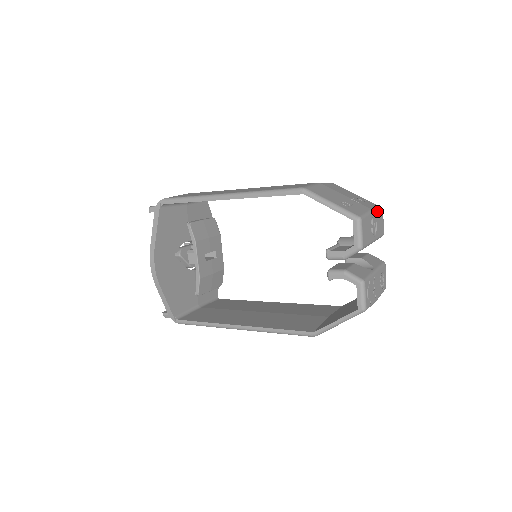
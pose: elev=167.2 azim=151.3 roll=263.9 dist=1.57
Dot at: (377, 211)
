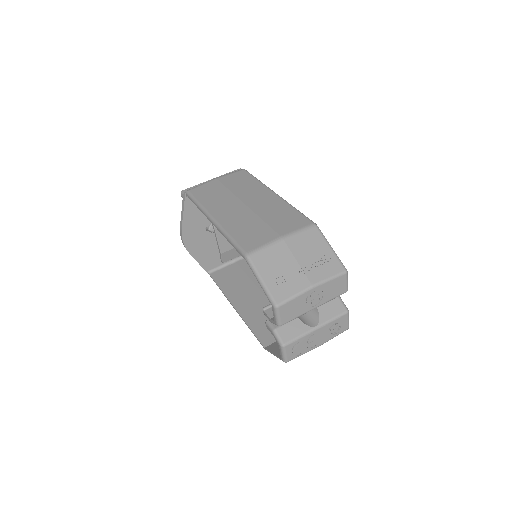
Dot at: (327, 282)
